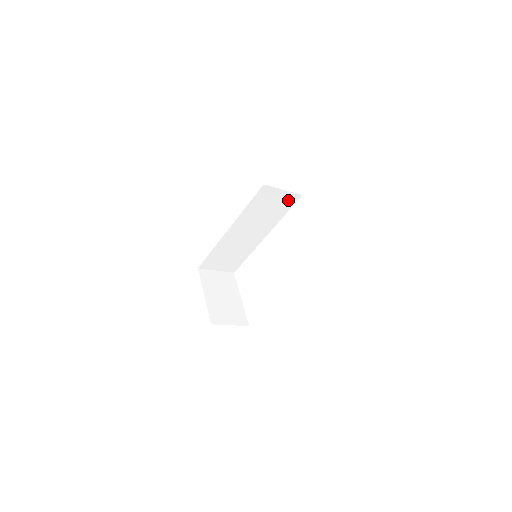
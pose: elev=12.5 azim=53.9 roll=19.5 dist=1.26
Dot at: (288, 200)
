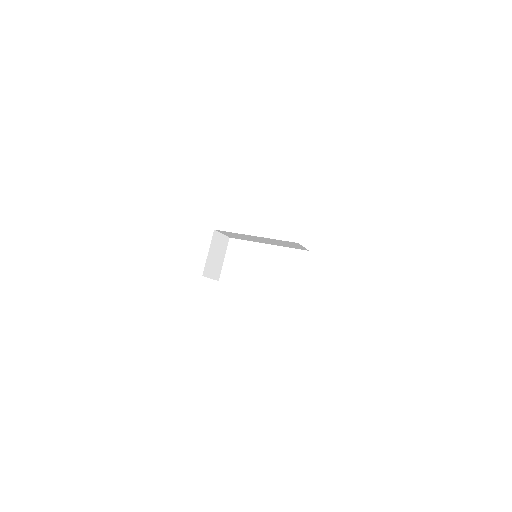
Dot at: (300, 248)
